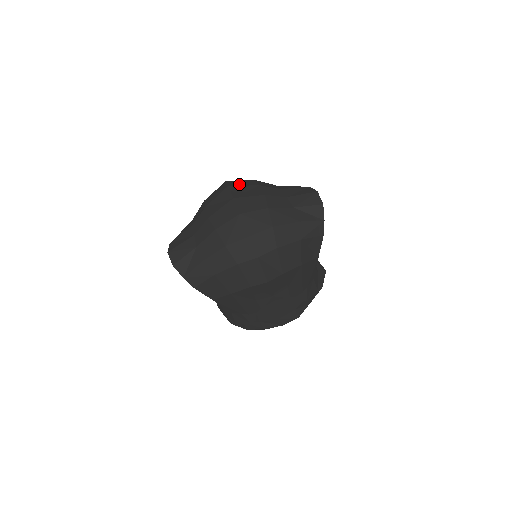
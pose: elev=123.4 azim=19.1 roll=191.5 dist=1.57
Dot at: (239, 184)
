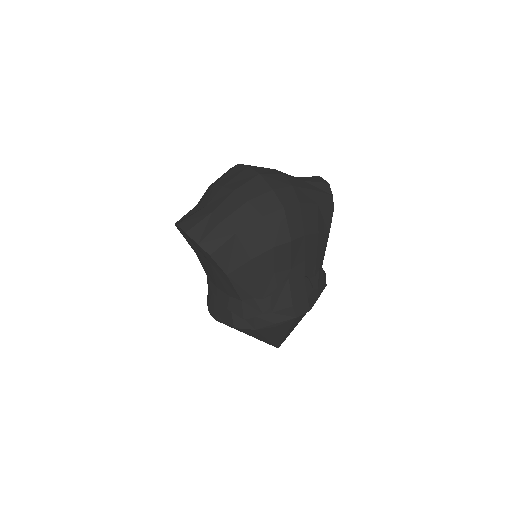
Dot at: occluded
